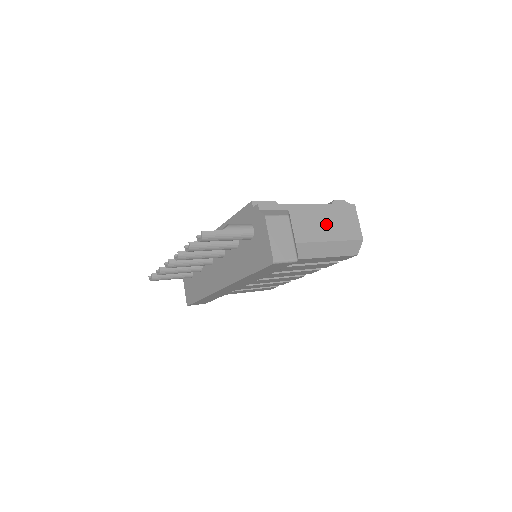
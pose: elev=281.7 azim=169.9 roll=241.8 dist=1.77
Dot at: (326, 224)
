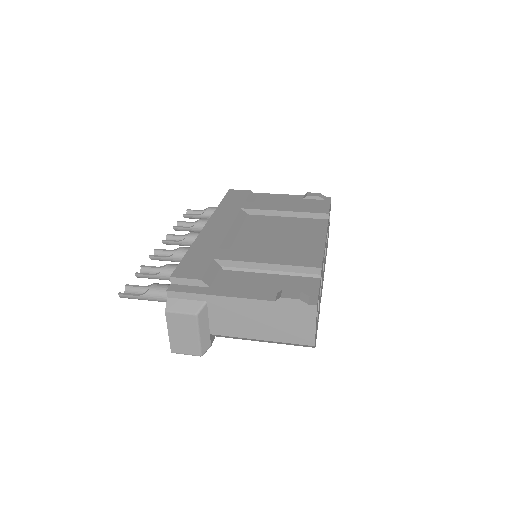
Dot at: (259, 322)
